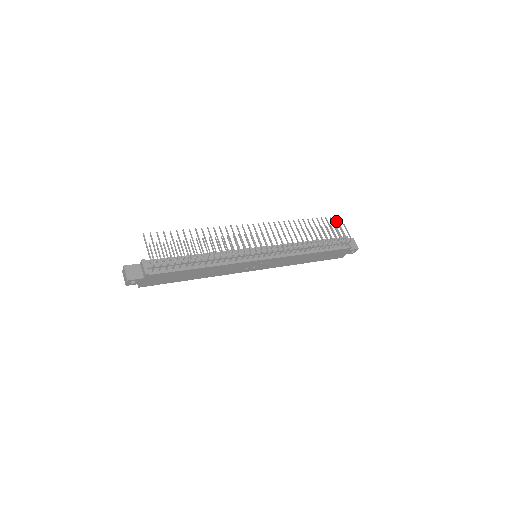
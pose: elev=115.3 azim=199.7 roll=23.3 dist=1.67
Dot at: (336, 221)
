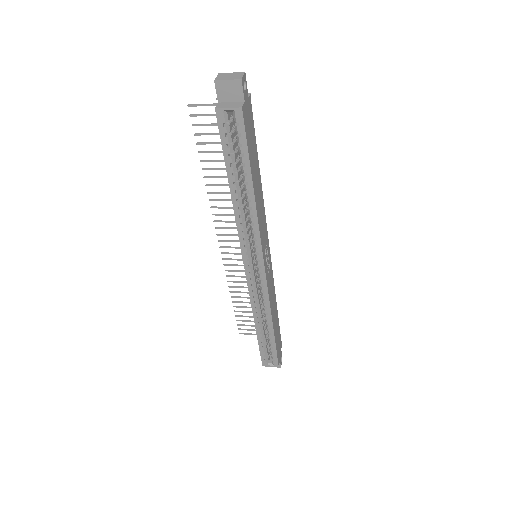
Dot at: (246, 333)
